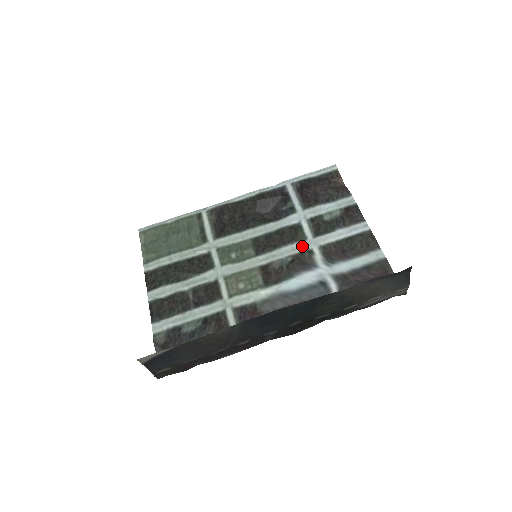
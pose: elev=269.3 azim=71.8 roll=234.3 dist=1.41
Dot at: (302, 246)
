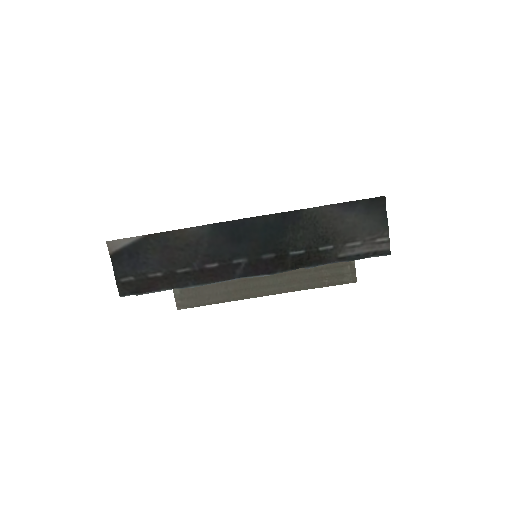
Dot at: occluded
